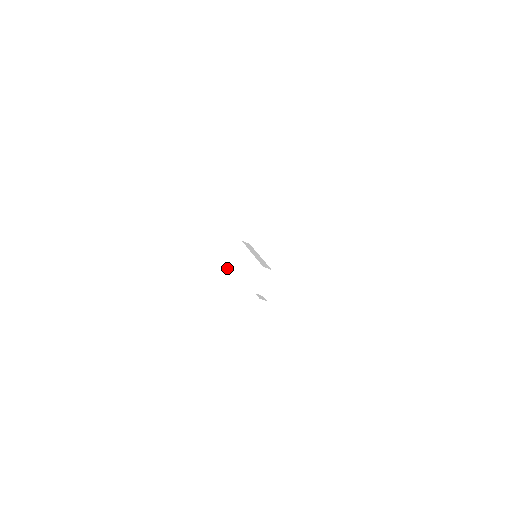
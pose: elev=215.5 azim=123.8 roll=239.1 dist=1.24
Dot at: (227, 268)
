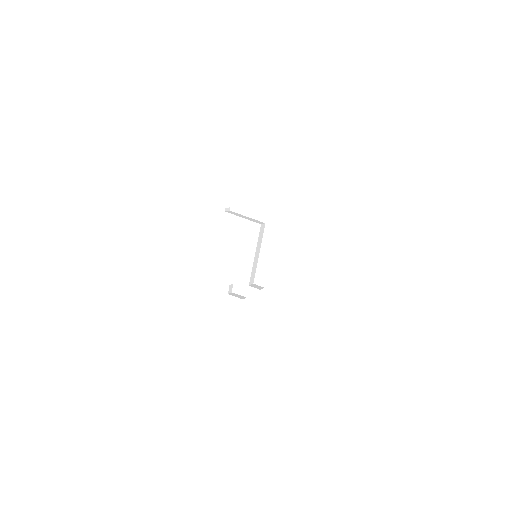
Dot at: occluded
